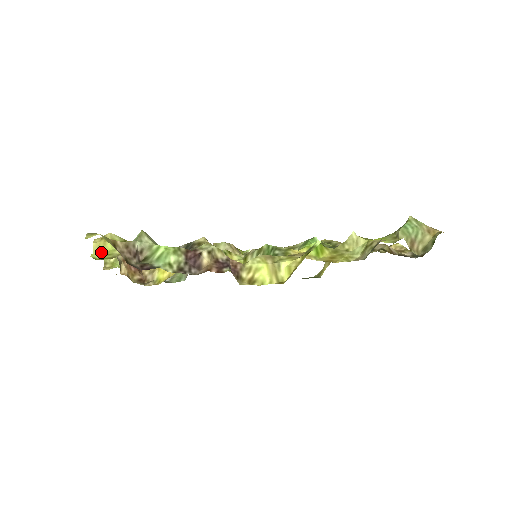
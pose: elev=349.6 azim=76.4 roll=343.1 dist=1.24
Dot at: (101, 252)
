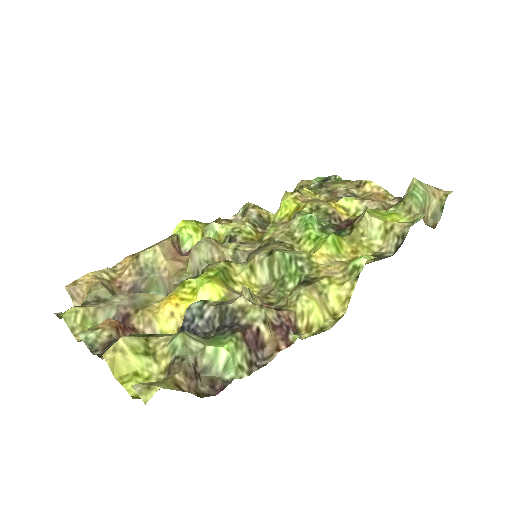
Dot at: (134, 378)
